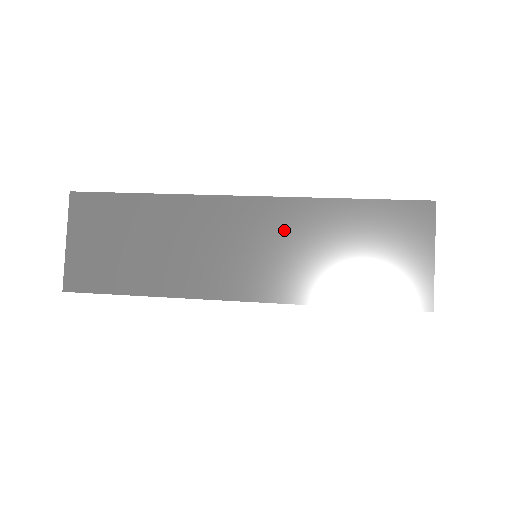
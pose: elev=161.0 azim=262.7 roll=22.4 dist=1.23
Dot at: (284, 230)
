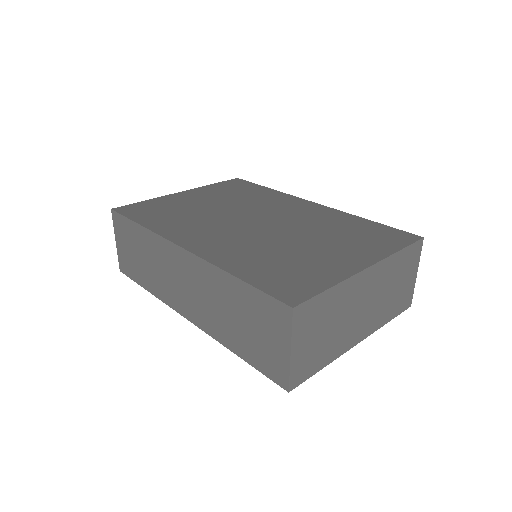
Dot at: (203, 283)
